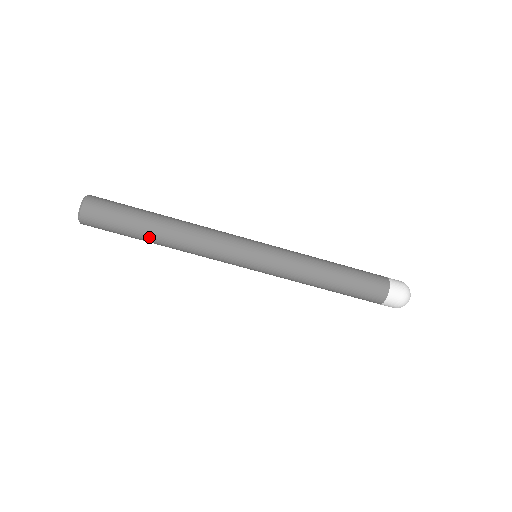
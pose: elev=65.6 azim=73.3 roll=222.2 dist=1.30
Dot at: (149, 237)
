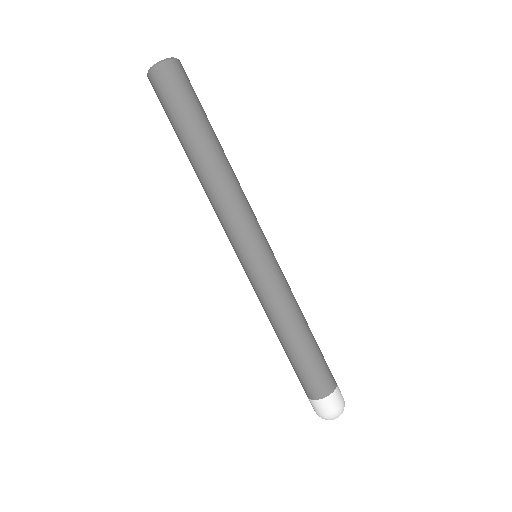
Dot at: (201, 141)
